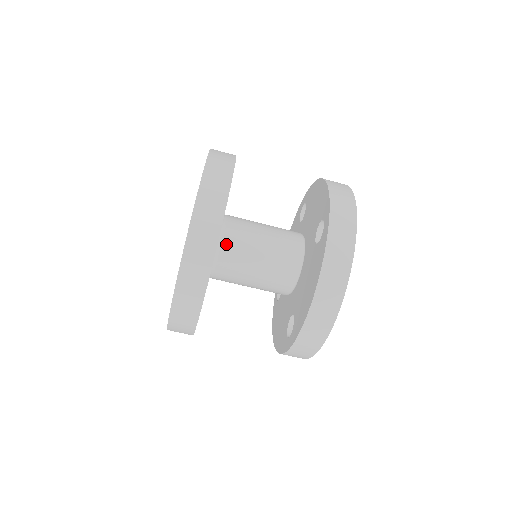
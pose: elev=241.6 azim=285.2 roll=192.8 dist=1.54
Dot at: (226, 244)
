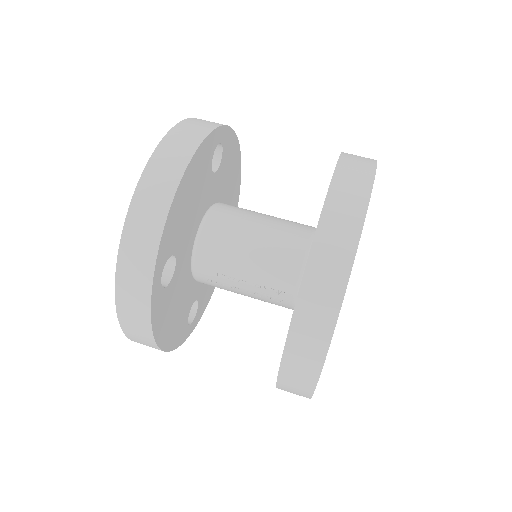
Dot at: (216, 213)
